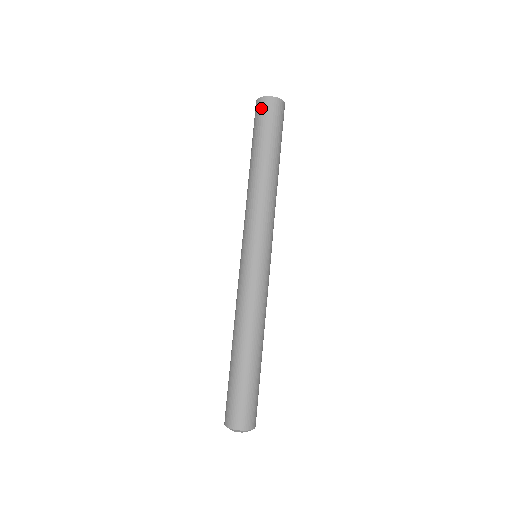
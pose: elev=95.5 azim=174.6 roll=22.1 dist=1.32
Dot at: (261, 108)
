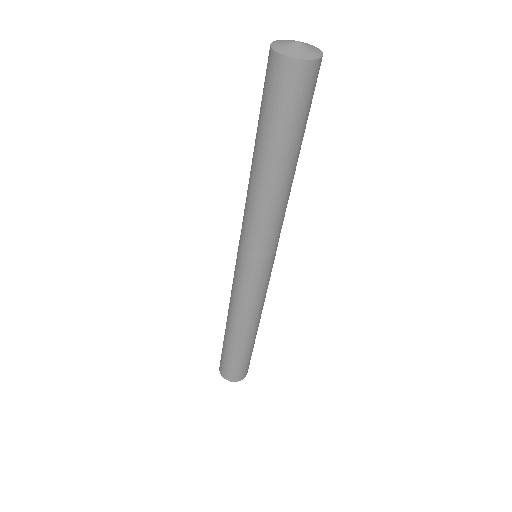
Dot at: (302, 82)
